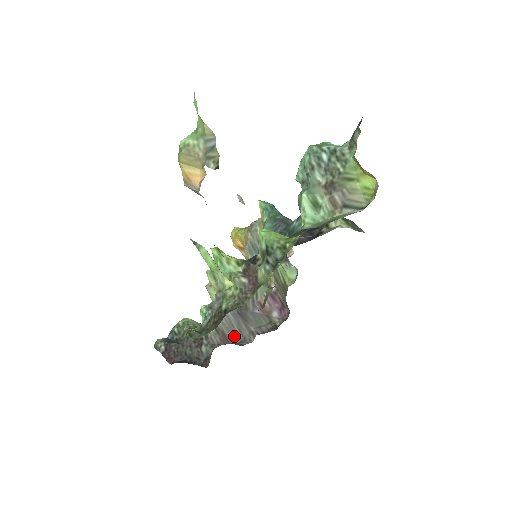
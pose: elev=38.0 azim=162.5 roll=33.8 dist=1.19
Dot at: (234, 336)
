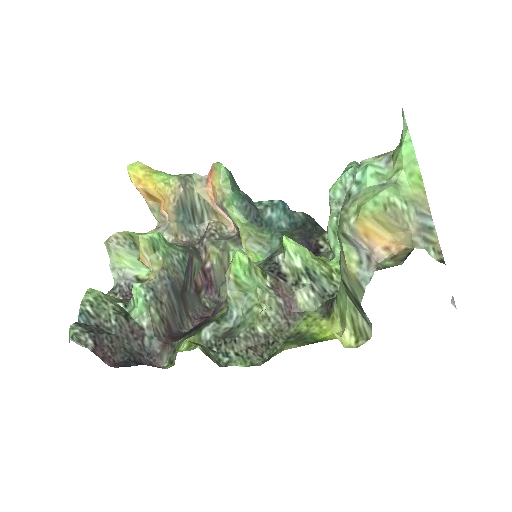
Dot at: (175, 323)
